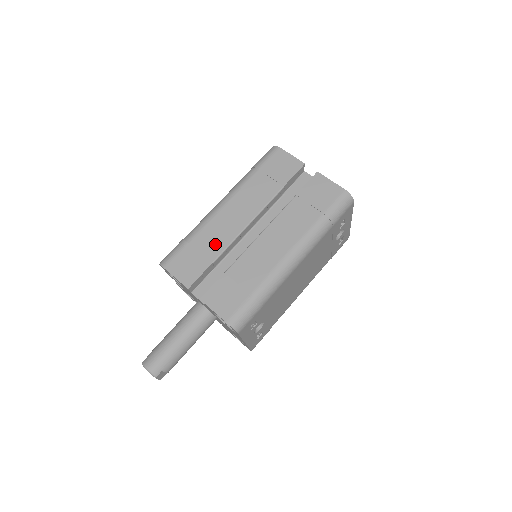
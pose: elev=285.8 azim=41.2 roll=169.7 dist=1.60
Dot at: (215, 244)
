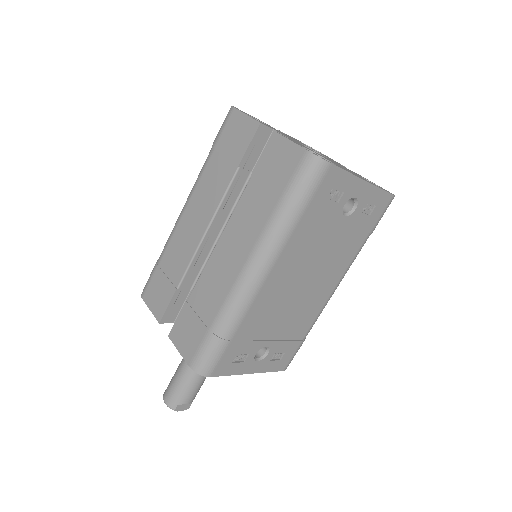
Dot at: (178, 264)
